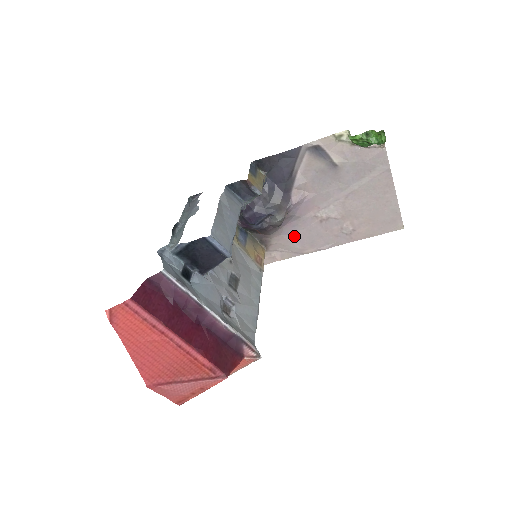
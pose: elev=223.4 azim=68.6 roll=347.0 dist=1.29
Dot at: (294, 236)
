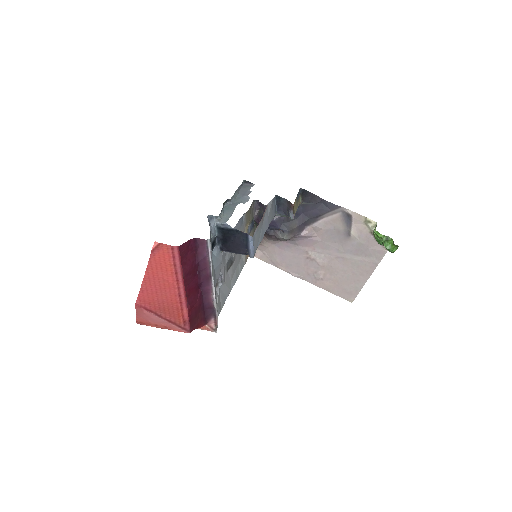
Dot at: (282, 252)
